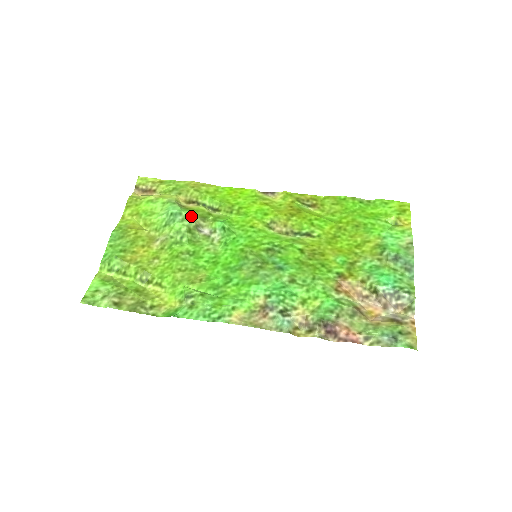
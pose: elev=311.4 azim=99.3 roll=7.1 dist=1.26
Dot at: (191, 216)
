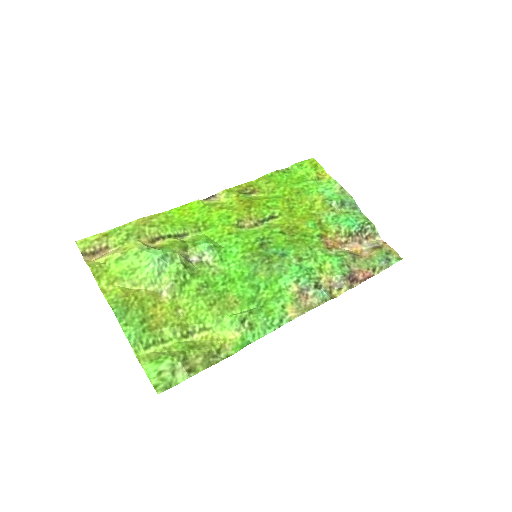
Dot at: (175, 252)
